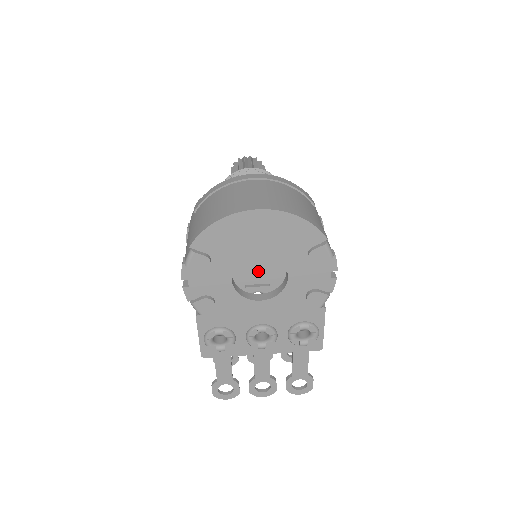
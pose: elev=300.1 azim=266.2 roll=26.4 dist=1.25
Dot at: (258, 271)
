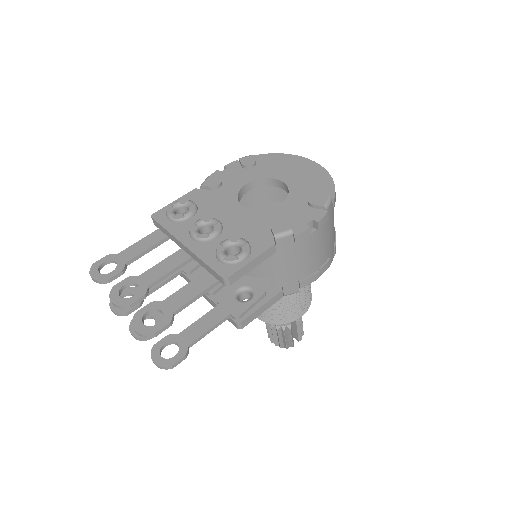
Dot at: occluded
